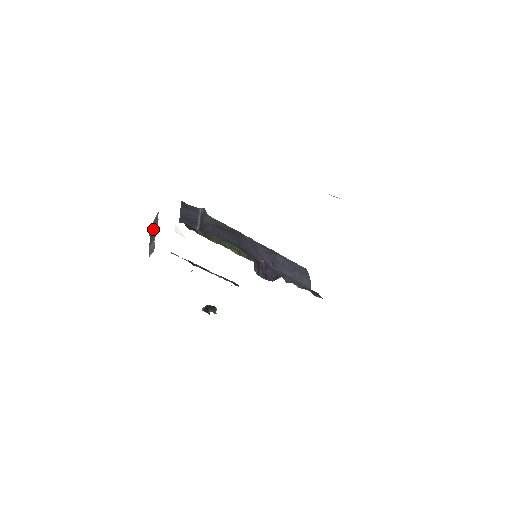
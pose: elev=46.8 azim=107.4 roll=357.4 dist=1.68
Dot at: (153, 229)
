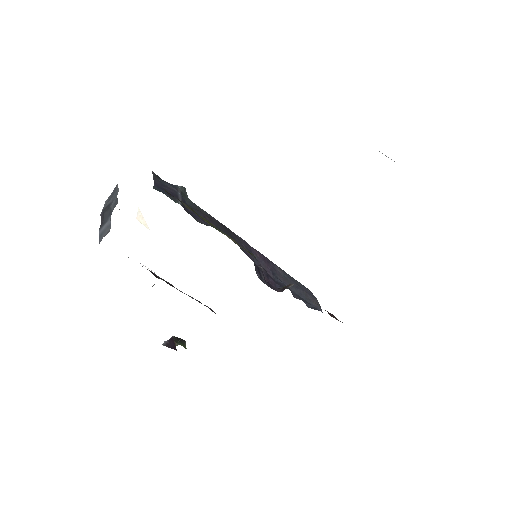
Dot at: (108, 205)
